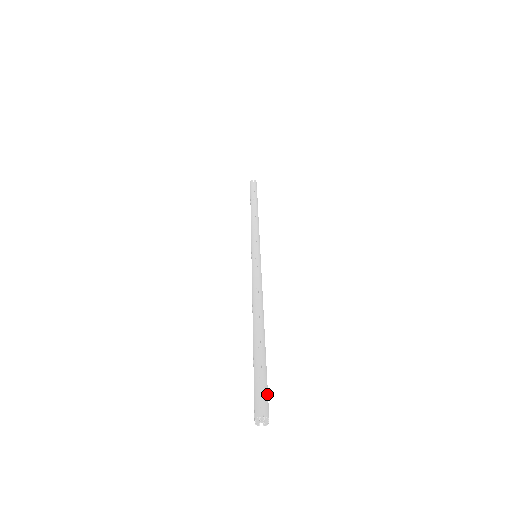
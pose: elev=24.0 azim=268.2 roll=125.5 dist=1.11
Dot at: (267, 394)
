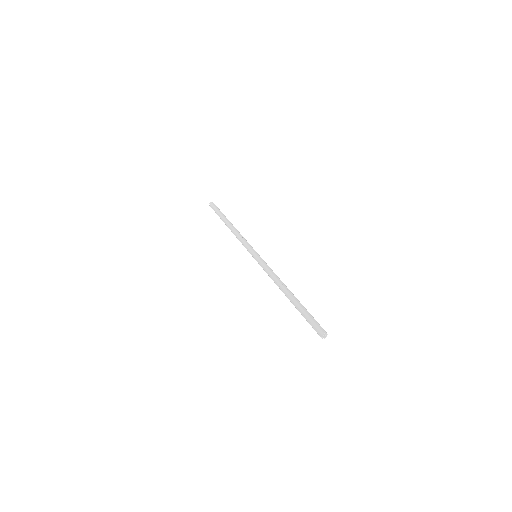
Dot at: (319, 324)
